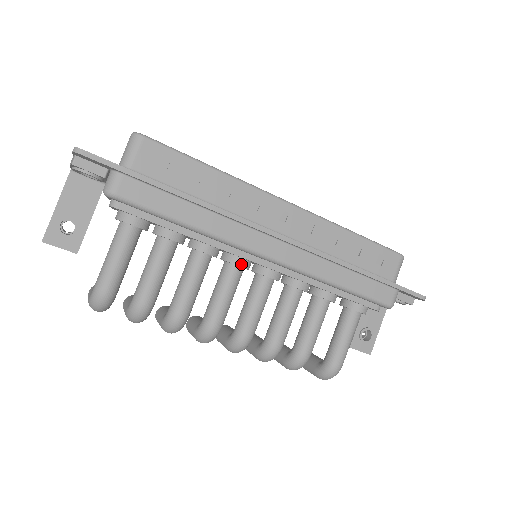
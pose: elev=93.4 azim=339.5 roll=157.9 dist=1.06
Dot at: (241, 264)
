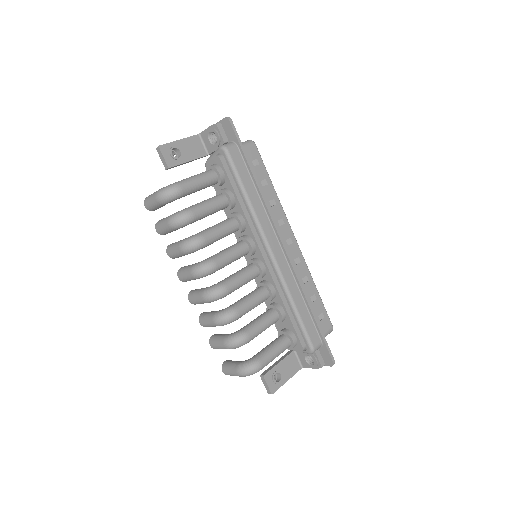
Dot at: (252, 245)
